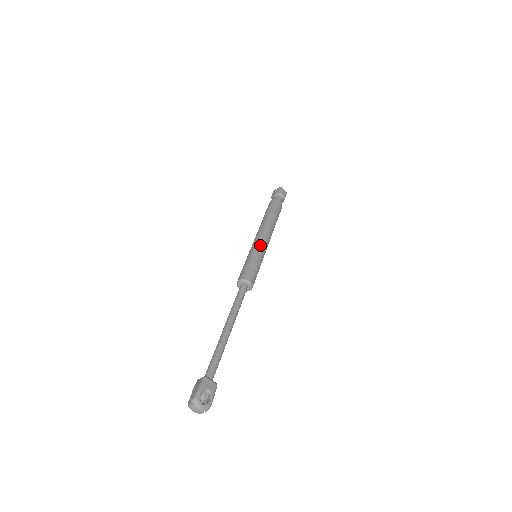
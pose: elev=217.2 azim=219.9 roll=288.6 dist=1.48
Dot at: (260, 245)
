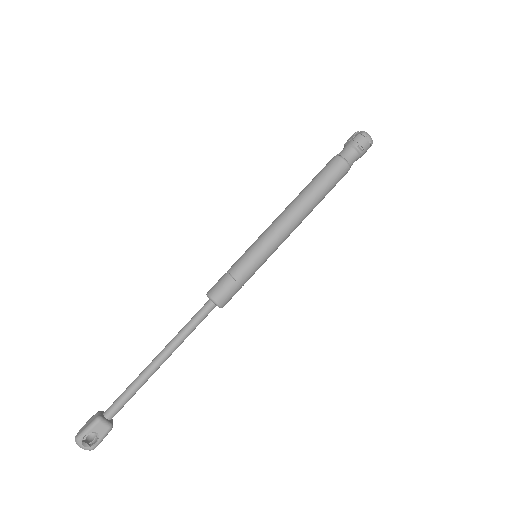
Dot at: (264, 245)
